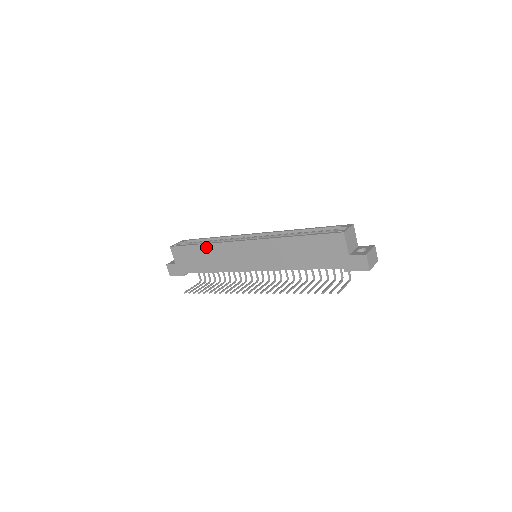
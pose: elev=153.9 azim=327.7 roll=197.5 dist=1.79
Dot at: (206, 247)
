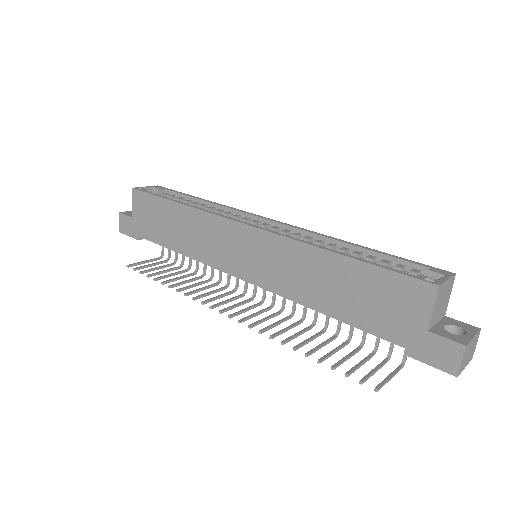
Dot at: (183, 210)
